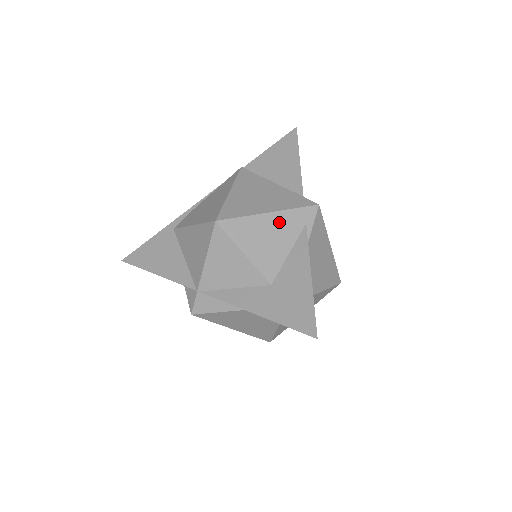
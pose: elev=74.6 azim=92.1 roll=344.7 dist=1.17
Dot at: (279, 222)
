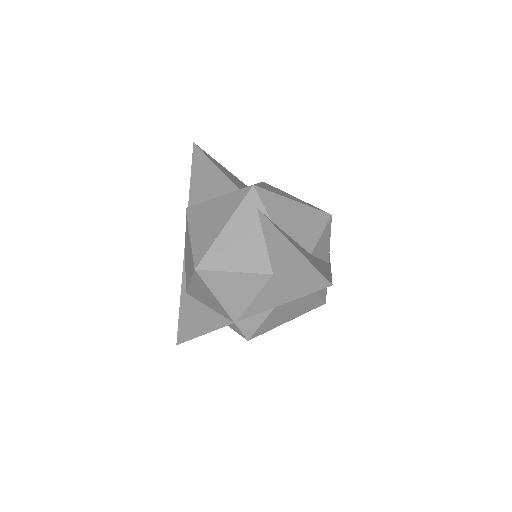
Dot at: (237, 226)
